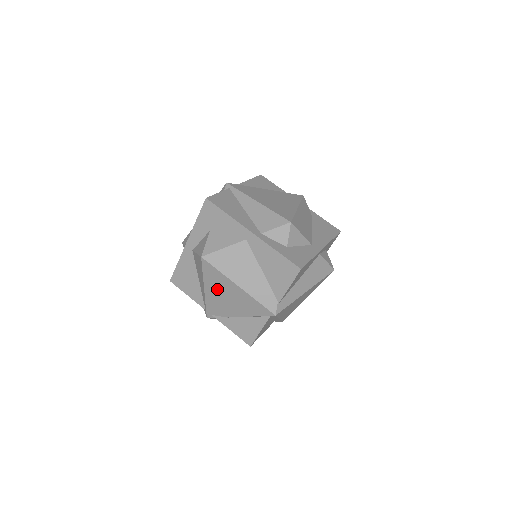
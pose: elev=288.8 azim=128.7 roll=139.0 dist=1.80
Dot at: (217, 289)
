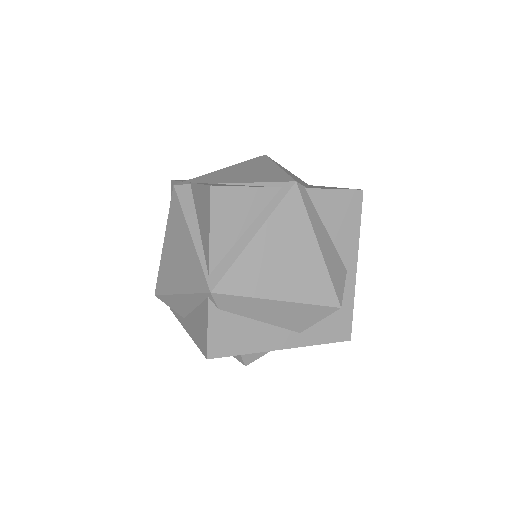
Dot at: (243, 168)
